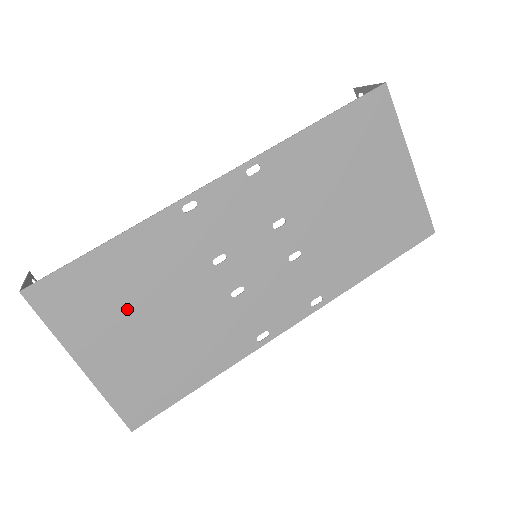
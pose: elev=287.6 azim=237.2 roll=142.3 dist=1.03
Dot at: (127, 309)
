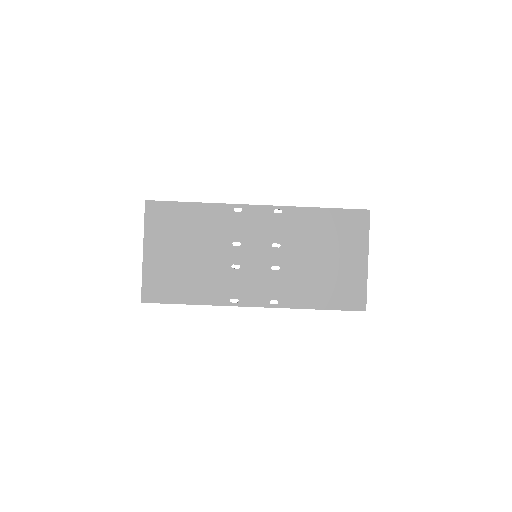
Dot at: (181, 238)
